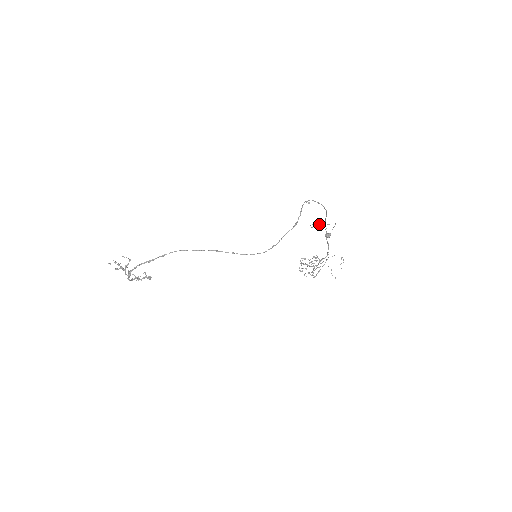
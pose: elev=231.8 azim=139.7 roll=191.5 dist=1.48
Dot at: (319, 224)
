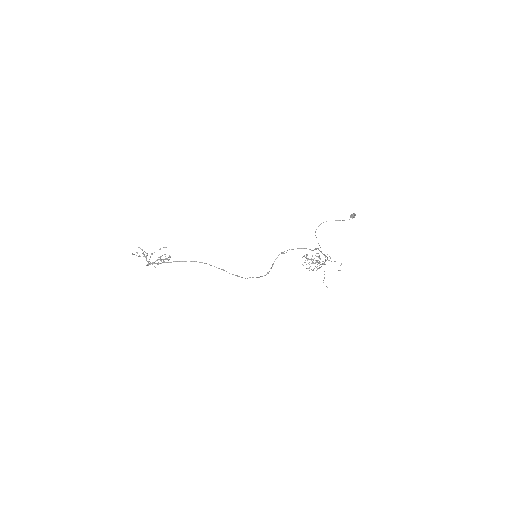
Dot at: occluded
